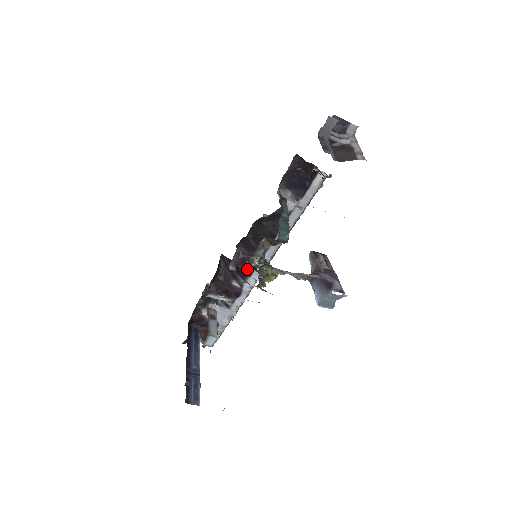
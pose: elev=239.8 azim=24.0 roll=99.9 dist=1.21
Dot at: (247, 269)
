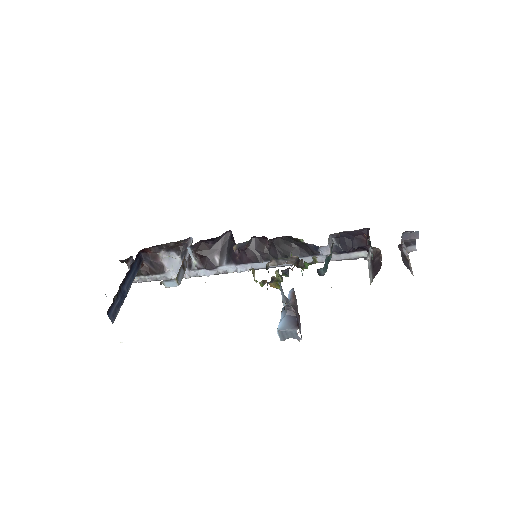
Dot at: (240, 258)
